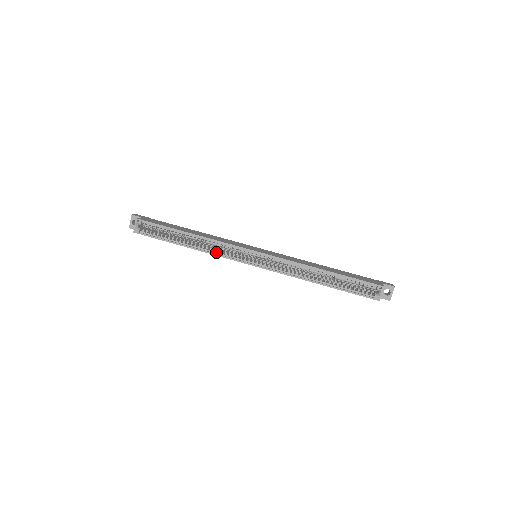
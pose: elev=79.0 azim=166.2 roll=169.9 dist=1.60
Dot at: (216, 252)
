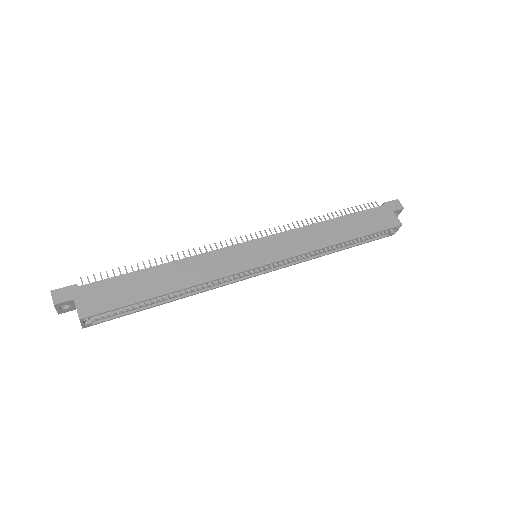
Dot at: (212, 286)
